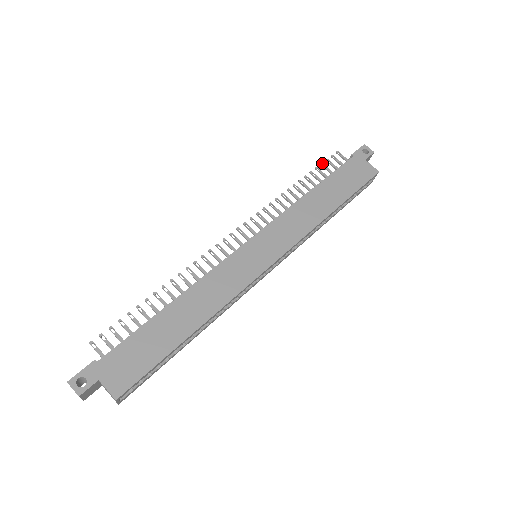
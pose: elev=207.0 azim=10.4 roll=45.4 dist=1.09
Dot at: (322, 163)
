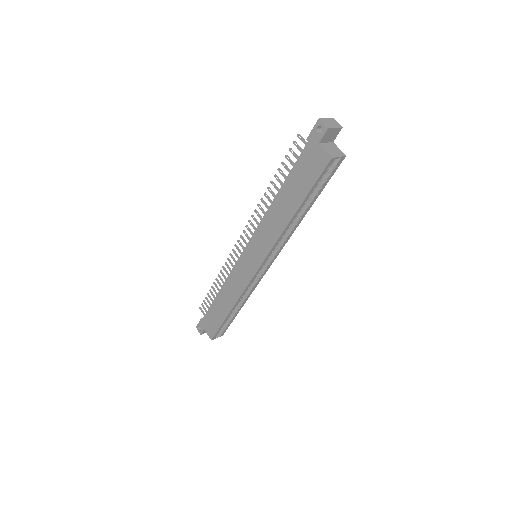
Dot at: (286, 156)
